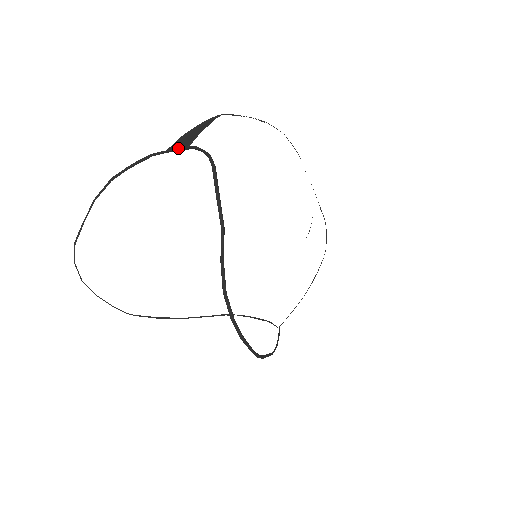
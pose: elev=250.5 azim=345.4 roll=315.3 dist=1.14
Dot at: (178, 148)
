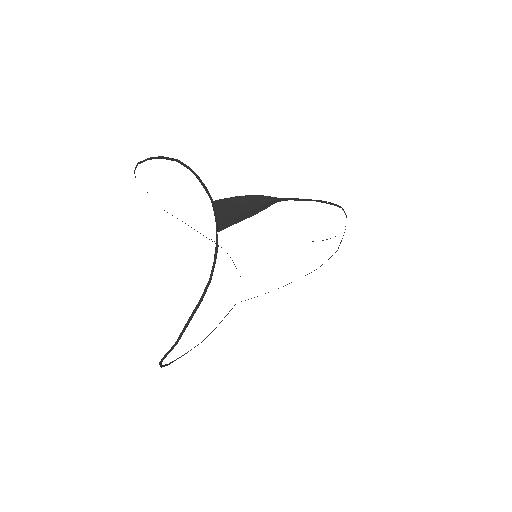
Dot at: (215, 220)
